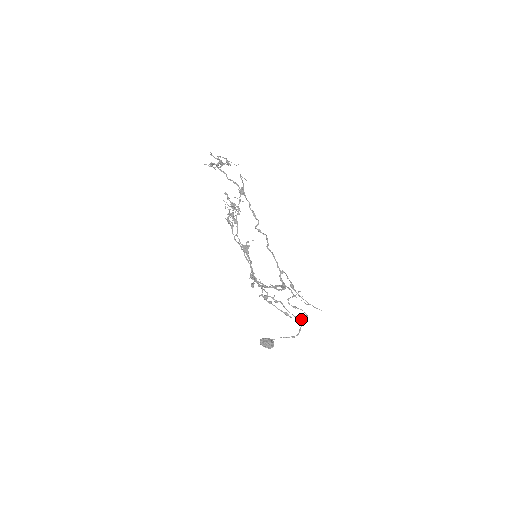
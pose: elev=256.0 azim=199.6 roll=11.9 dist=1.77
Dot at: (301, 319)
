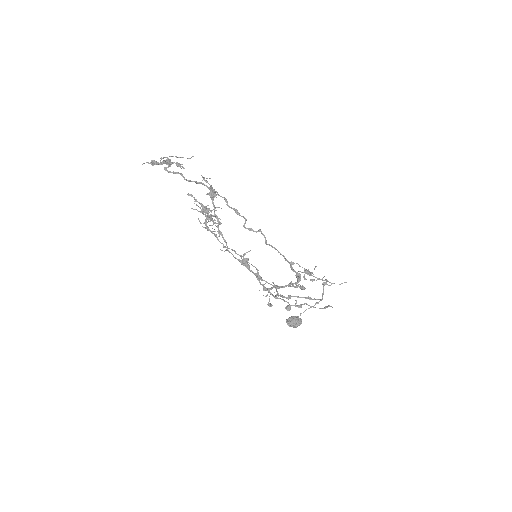
Dot at: (329, 306)
